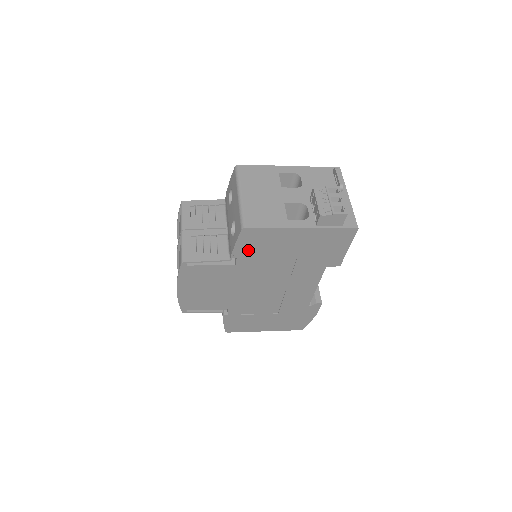
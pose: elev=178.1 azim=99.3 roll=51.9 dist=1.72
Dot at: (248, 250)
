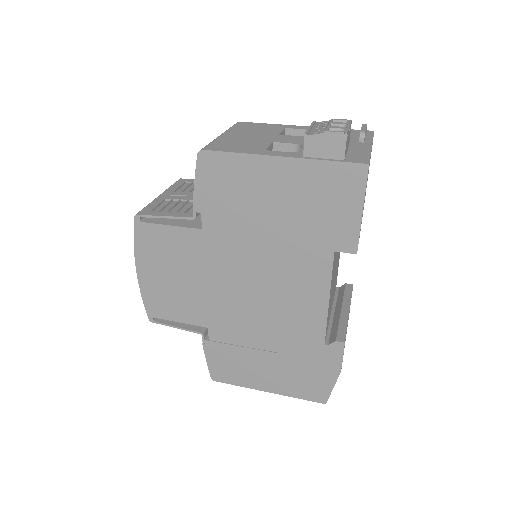
Dot at: (213, 198)
